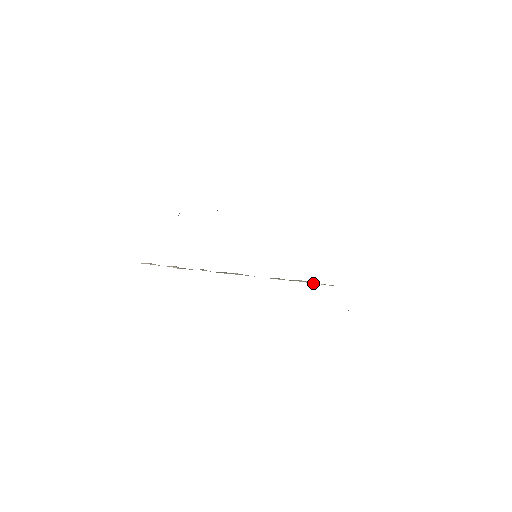
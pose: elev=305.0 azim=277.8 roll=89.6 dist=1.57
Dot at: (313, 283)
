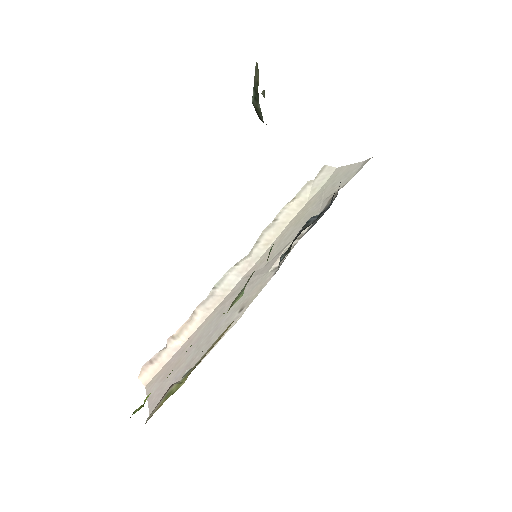
Dot at: (304, 205)
